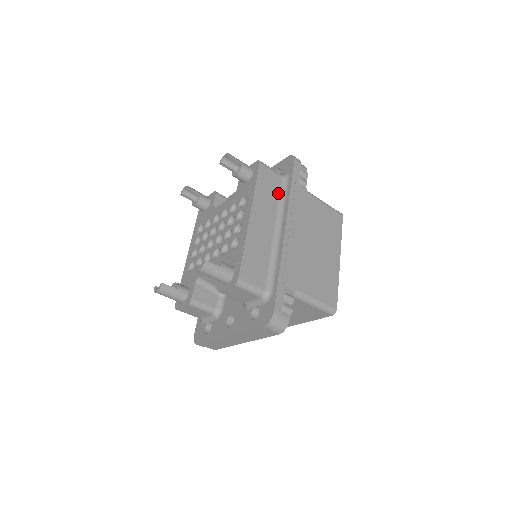
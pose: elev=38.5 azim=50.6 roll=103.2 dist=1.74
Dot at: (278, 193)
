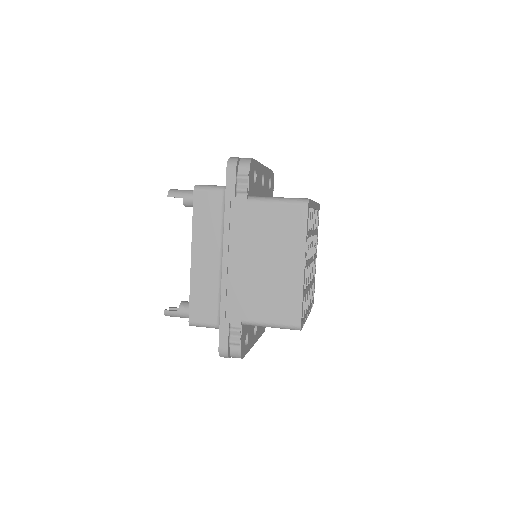
Dot at: (221, 214)
